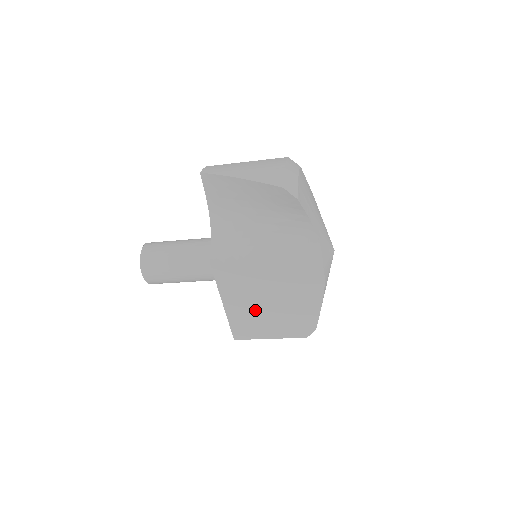
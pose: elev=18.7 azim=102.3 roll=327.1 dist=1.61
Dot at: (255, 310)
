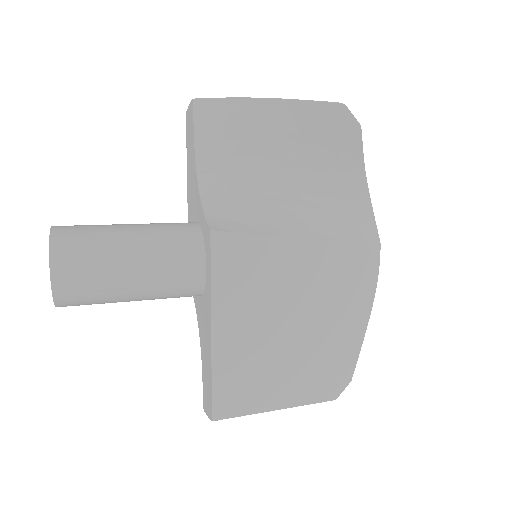
Dot at: (265, 342)
